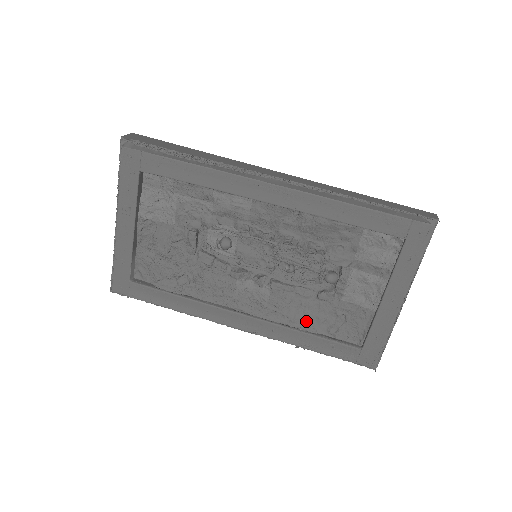
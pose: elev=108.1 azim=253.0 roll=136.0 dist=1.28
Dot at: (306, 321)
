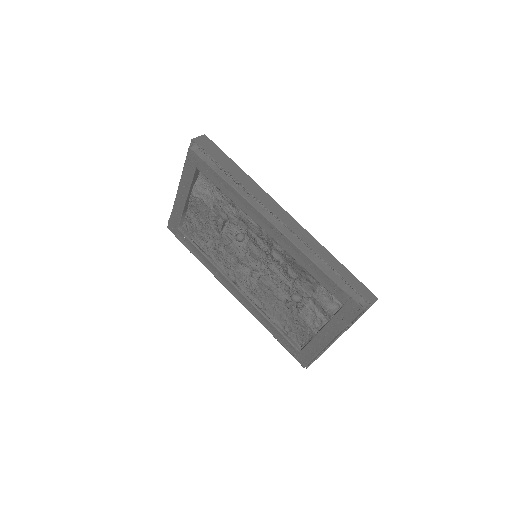
Dot at: (273, 314)
